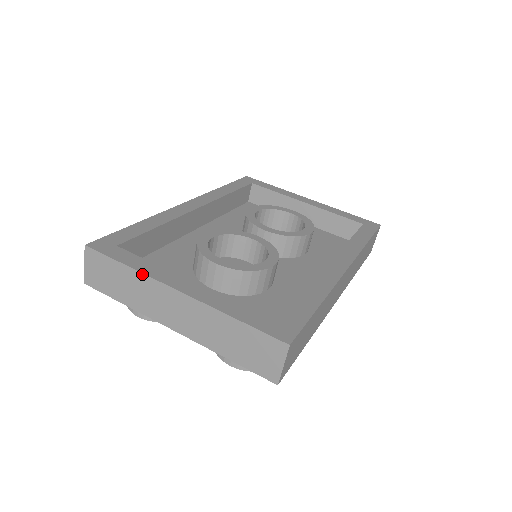
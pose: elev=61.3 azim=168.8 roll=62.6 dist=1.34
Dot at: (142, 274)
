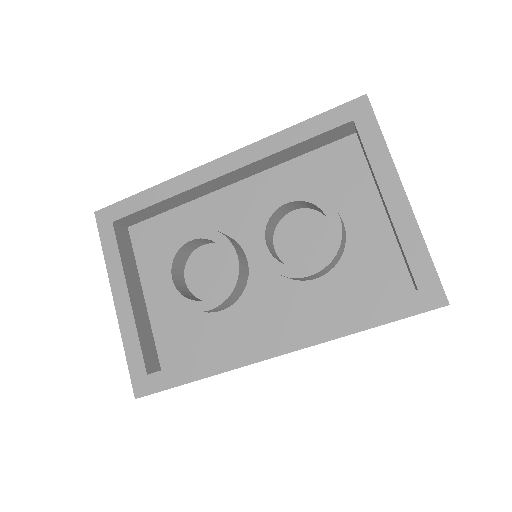
Dot at: (107, 268)
